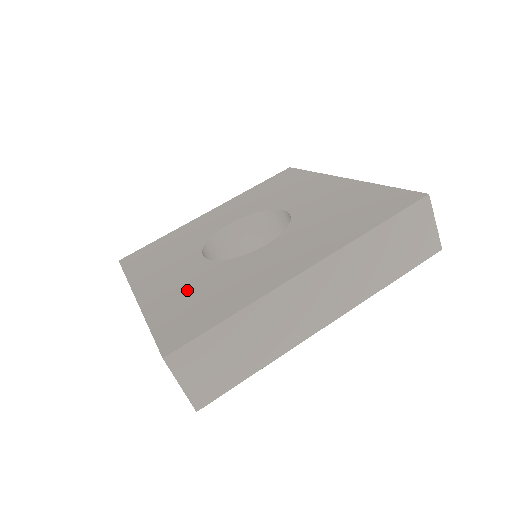
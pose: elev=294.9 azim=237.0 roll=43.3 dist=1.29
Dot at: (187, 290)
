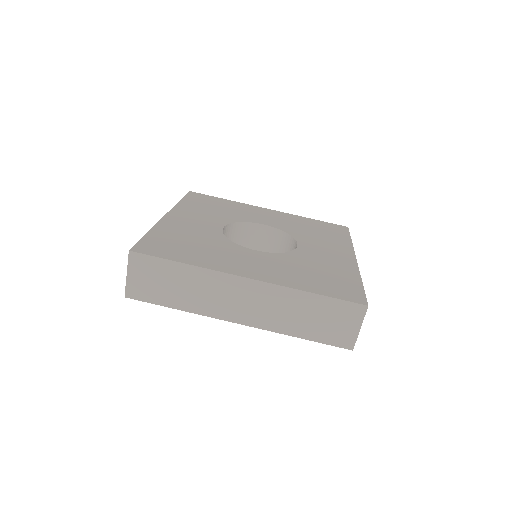
Dot at: (188, 234)
